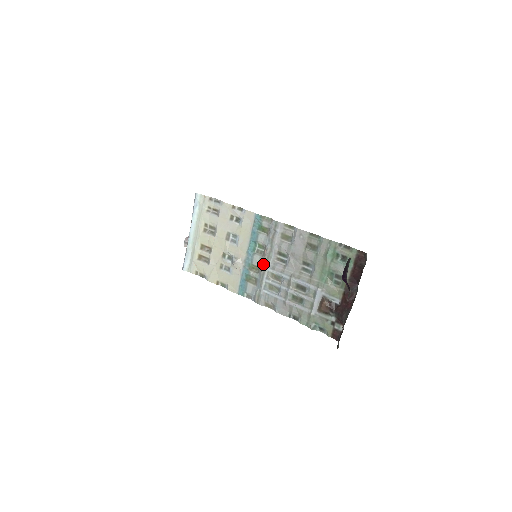
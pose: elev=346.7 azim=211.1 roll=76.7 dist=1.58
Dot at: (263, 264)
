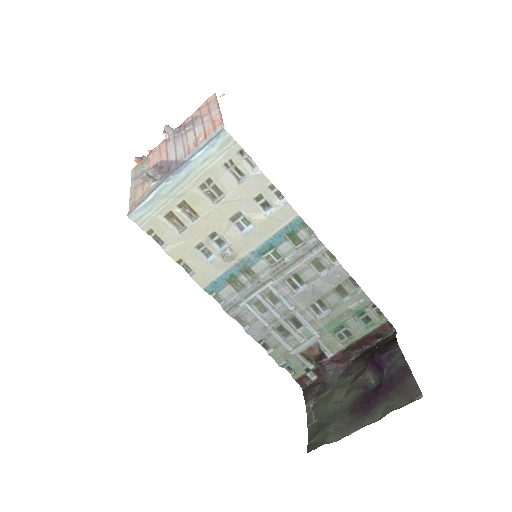
Dot at: (266, 277)
